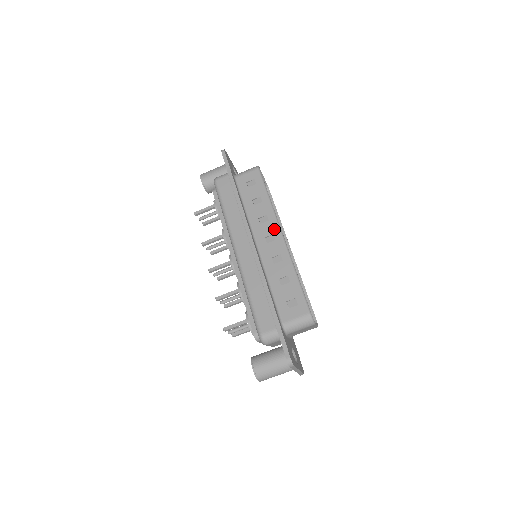
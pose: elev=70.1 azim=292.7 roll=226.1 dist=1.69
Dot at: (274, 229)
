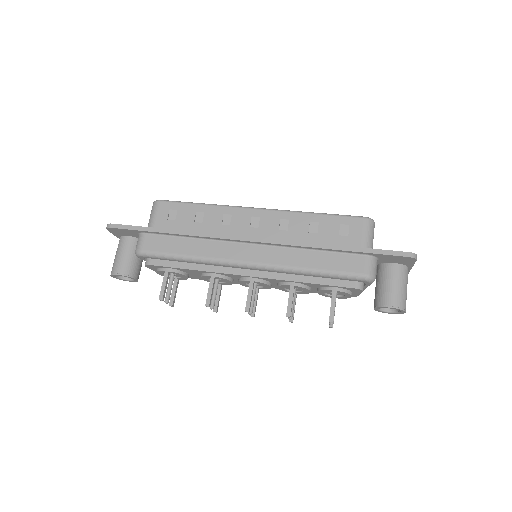
Dot at: (246, 213)
